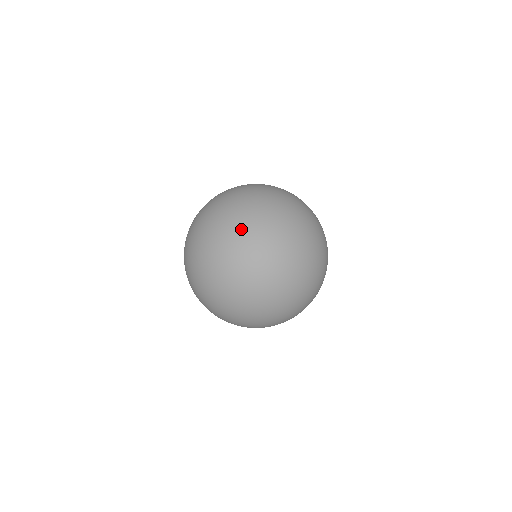
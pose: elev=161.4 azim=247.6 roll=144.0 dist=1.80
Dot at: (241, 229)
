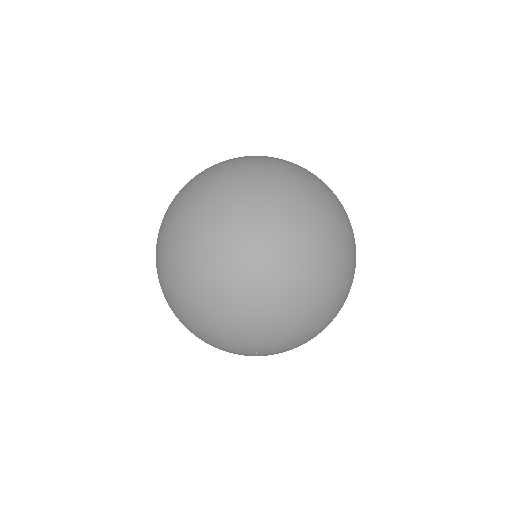
Dot at: occluded
